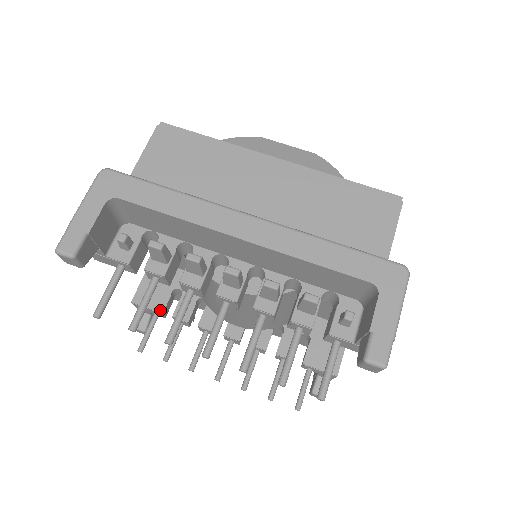
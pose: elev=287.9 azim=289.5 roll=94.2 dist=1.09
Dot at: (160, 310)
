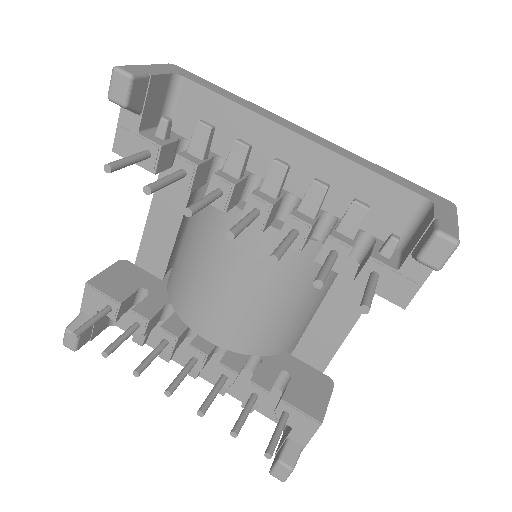
Dot at: (119, 299)
